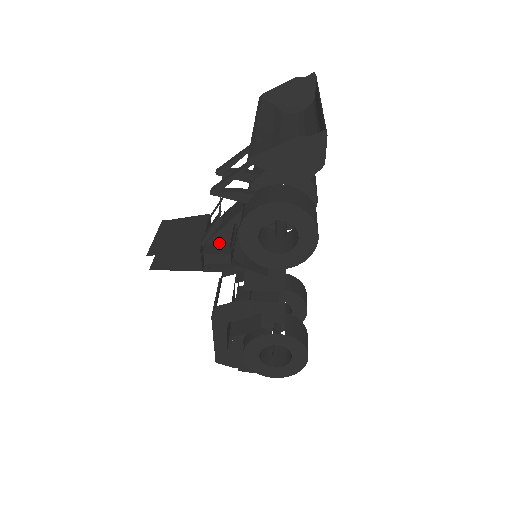
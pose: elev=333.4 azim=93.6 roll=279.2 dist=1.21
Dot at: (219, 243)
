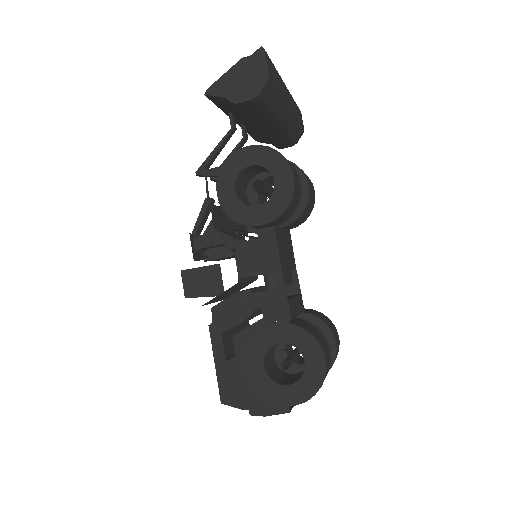
Dot at: occluded
